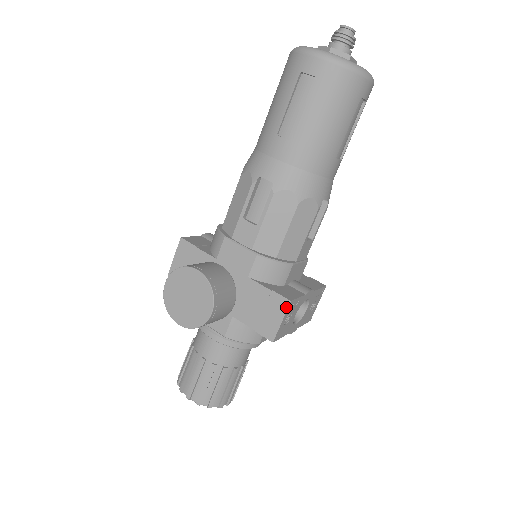
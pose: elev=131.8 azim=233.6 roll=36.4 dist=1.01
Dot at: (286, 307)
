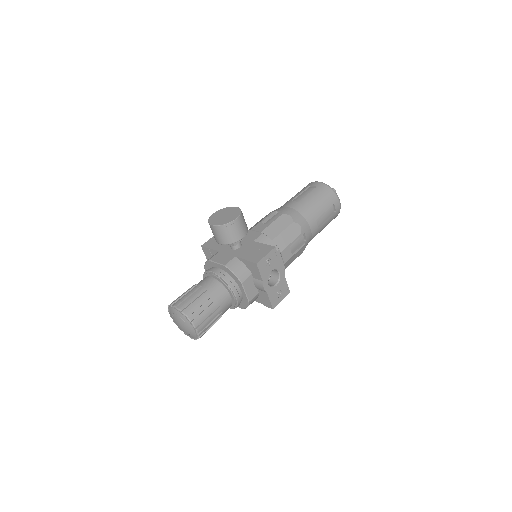
Dot at: (271, 249)
